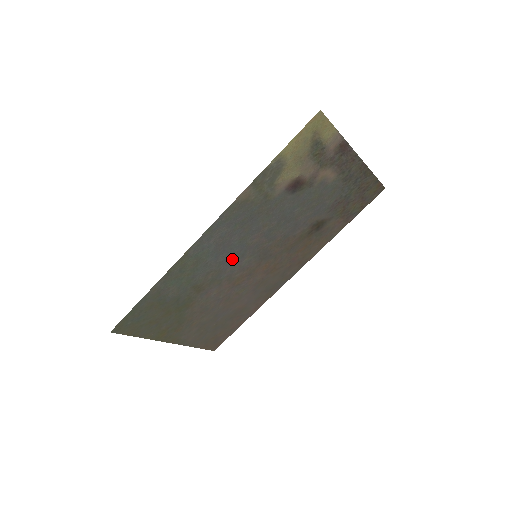
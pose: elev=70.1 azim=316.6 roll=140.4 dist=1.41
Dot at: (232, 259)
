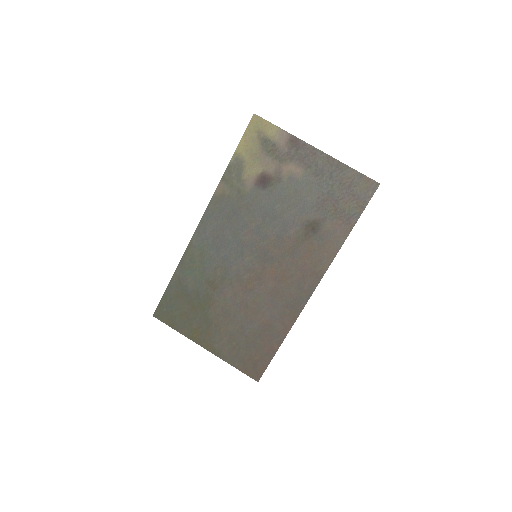
Dot at: (233, 256)
